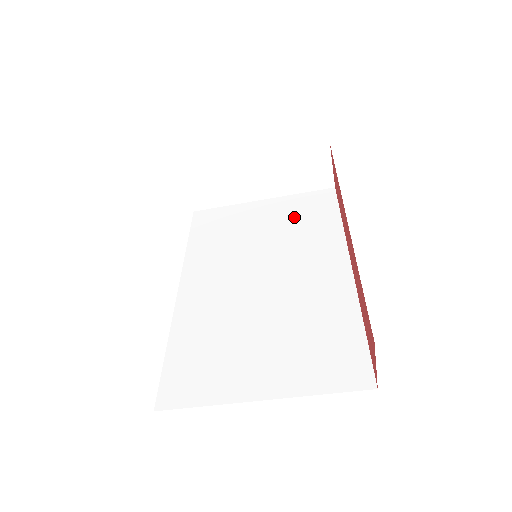
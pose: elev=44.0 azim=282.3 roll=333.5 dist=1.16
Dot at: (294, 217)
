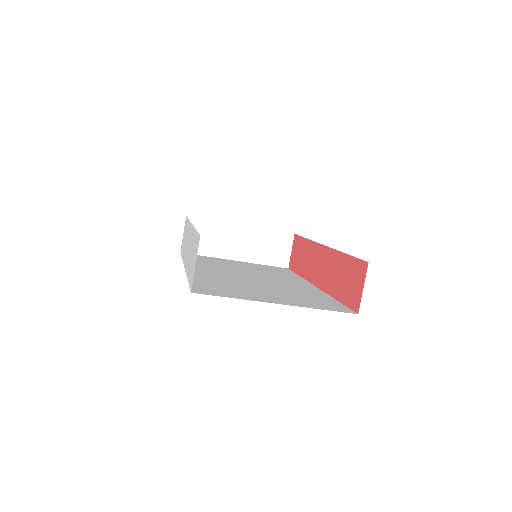
Dot at: (264, 269)
